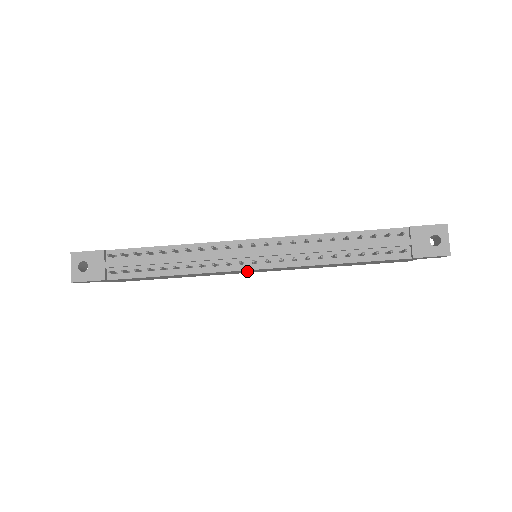
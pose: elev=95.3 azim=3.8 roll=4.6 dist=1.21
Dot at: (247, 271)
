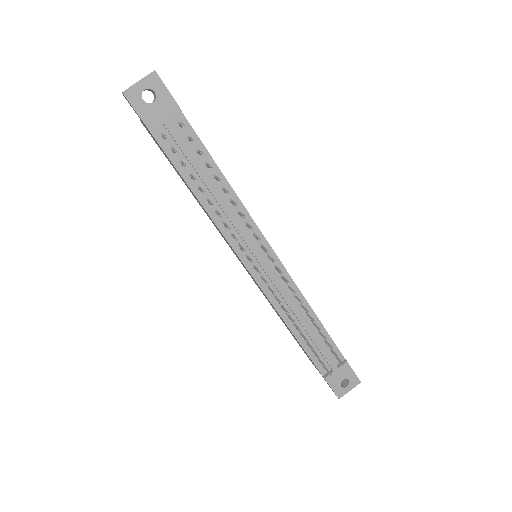
Dot at: occluded
